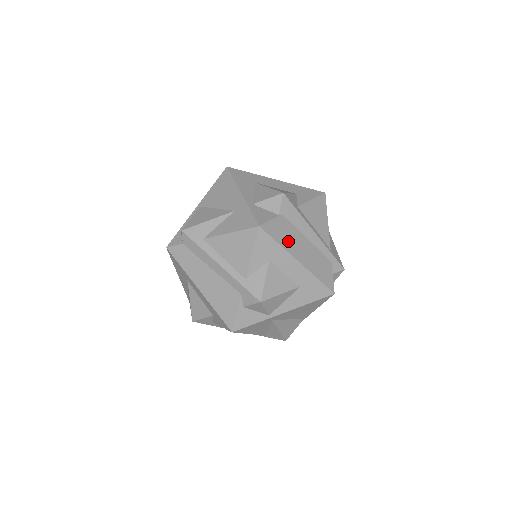
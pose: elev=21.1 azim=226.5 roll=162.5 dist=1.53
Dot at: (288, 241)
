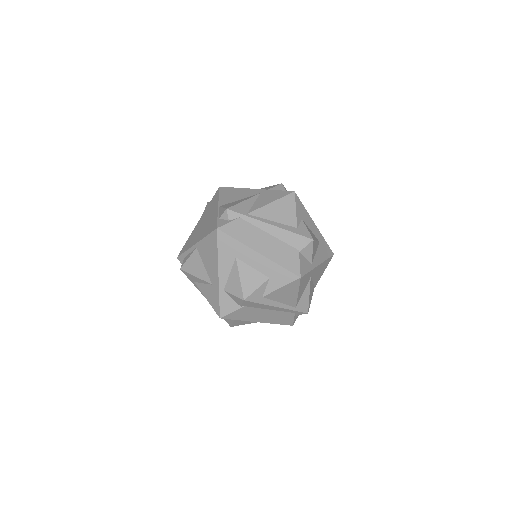
Dot at: (249, 316)
